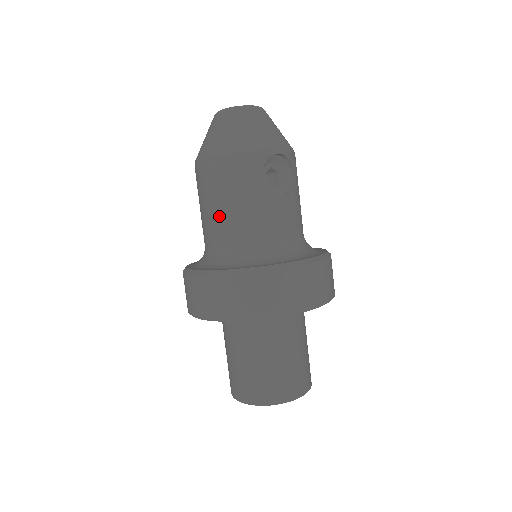
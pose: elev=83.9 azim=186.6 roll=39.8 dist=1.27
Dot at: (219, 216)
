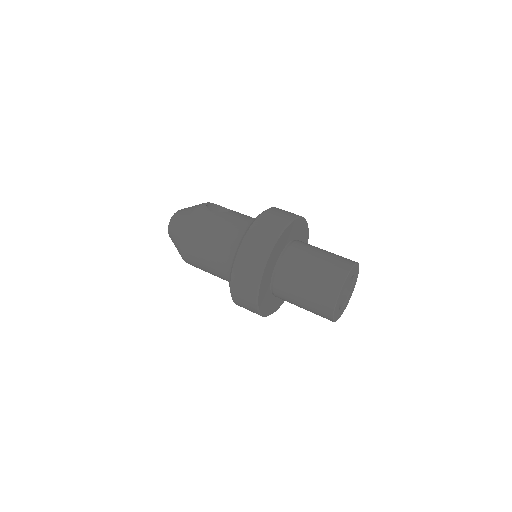
Dot at: (214, 243)
